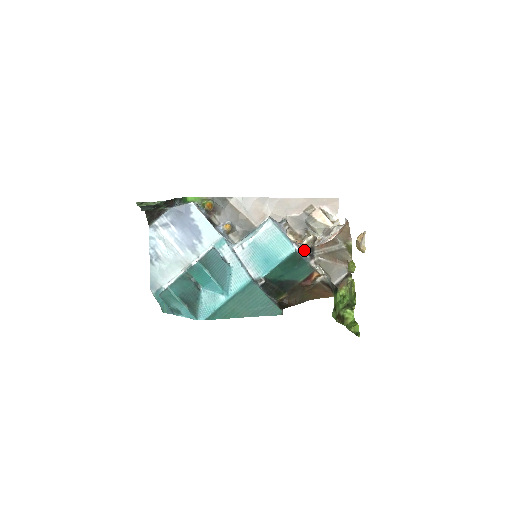
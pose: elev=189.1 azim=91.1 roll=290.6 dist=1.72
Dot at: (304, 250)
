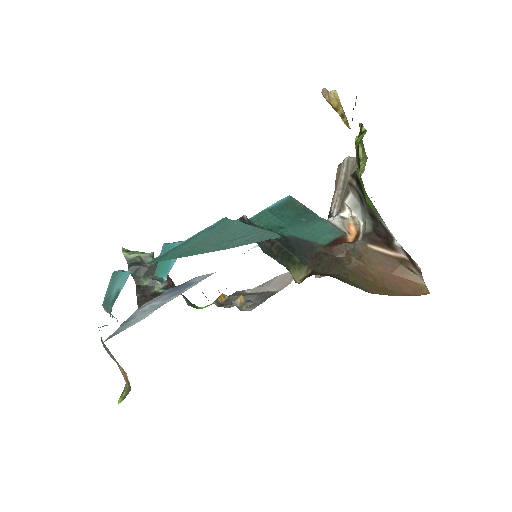
Dot at: occluded
